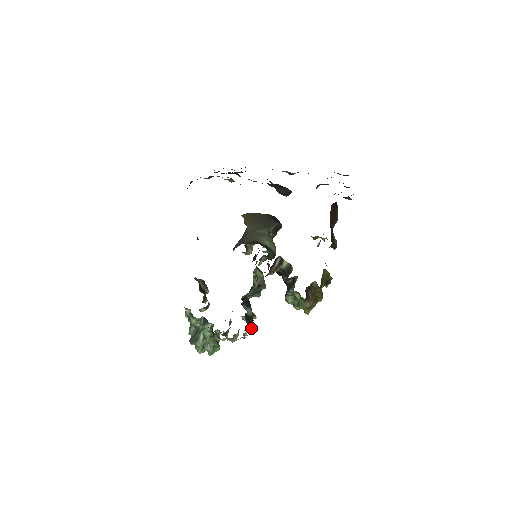
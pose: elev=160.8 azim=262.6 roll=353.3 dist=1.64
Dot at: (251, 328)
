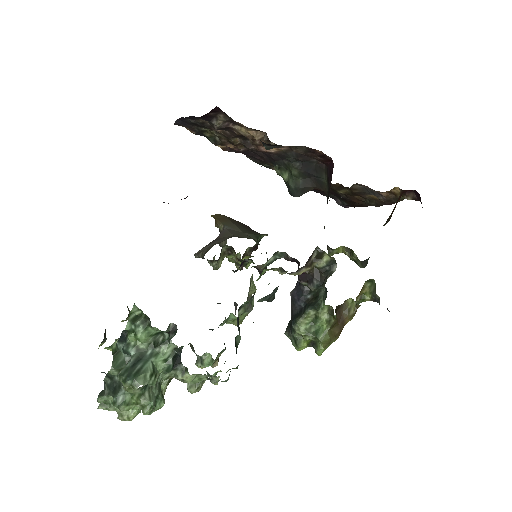
Dot at: occluded
